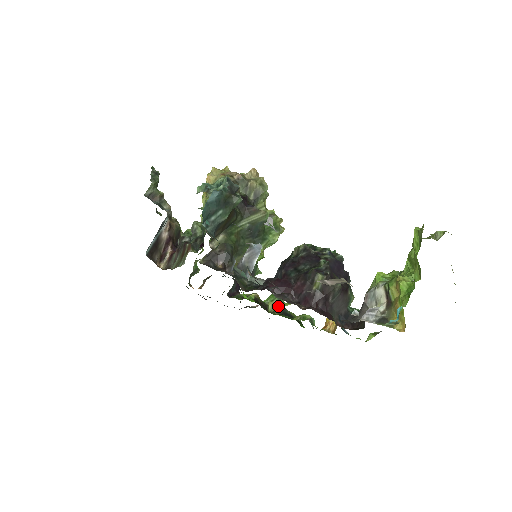
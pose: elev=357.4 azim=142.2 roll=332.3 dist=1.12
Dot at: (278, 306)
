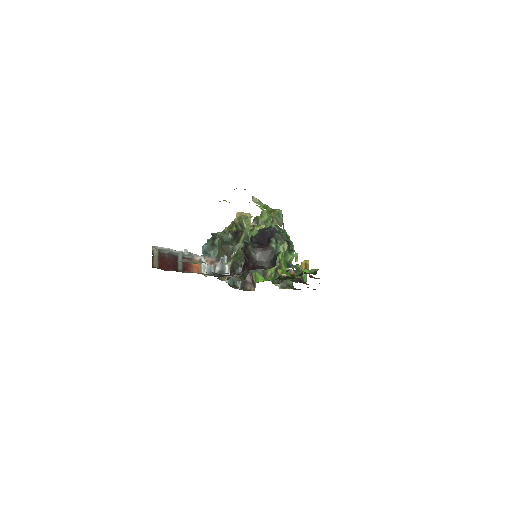
Dot at: occluded
